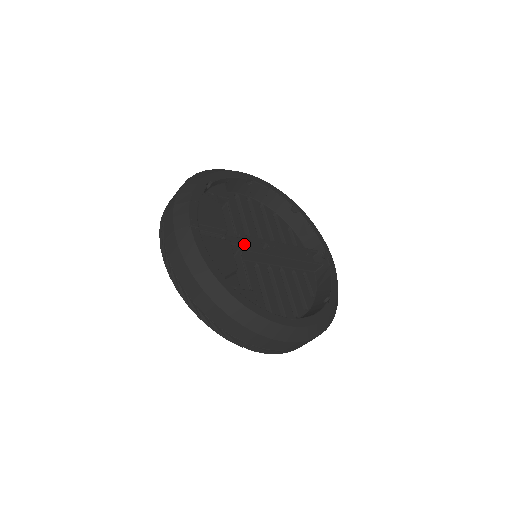
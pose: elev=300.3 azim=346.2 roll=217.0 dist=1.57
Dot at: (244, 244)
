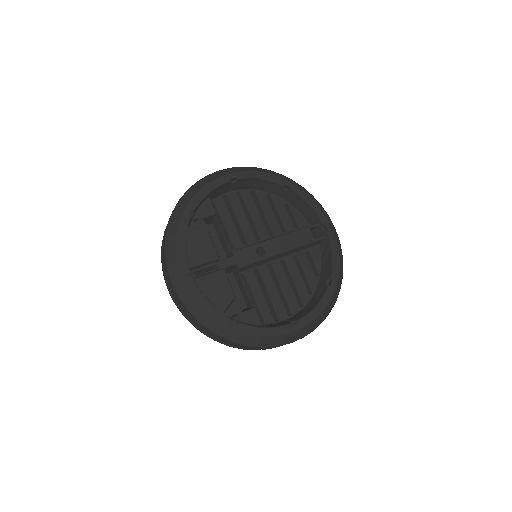
Dot at: (239, 261)
